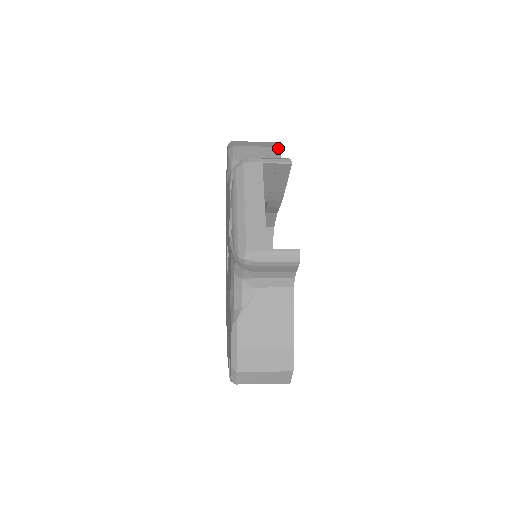
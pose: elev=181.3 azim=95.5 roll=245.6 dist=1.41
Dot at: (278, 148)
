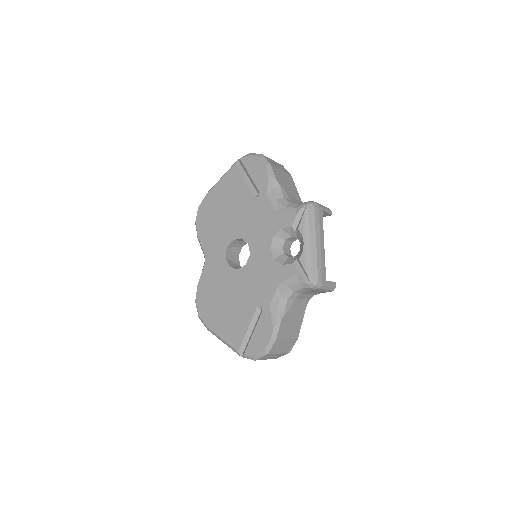
Dot at: occluded
